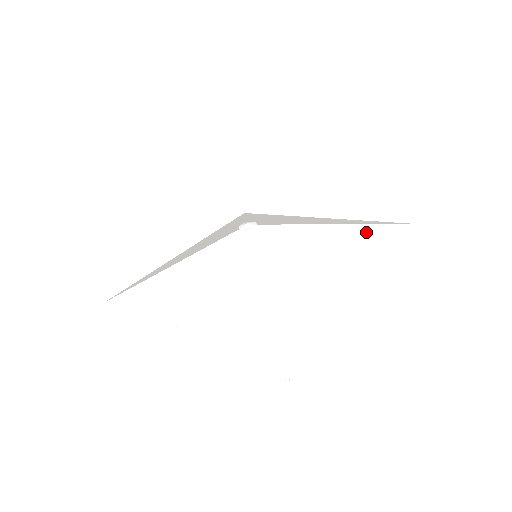
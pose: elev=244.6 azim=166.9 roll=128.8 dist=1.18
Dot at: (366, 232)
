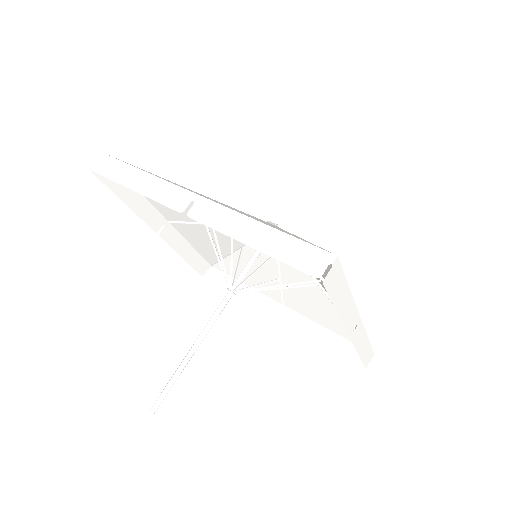
Dot at: occluded
